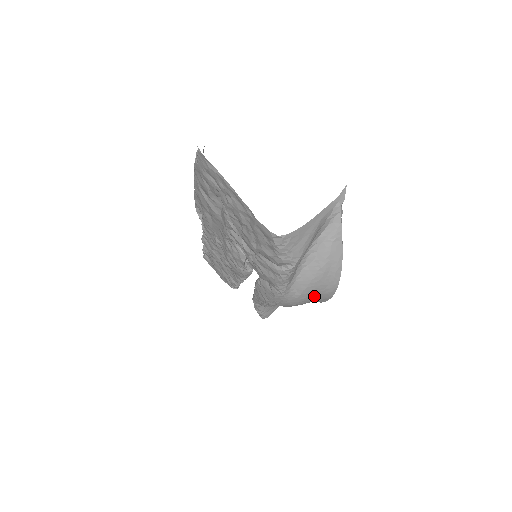
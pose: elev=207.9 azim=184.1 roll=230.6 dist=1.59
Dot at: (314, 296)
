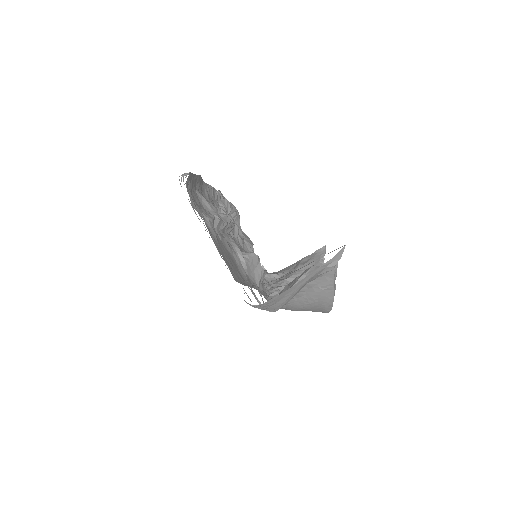
Dot at: occluded
